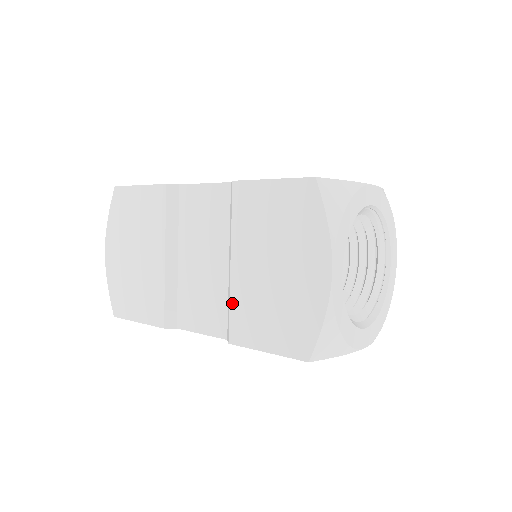
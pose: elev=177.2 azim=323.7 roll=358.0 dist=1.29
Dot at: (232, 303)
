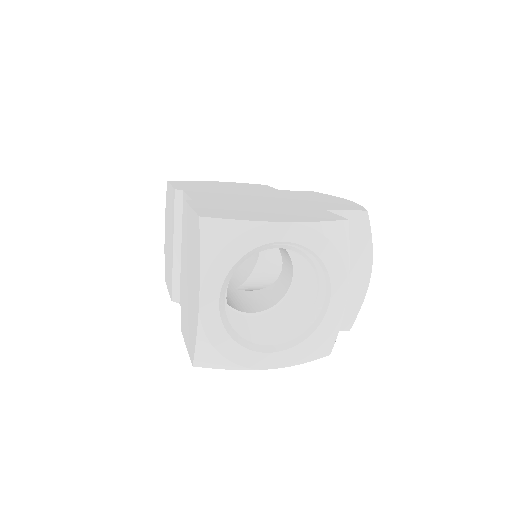
Dot at: (182, 299)
